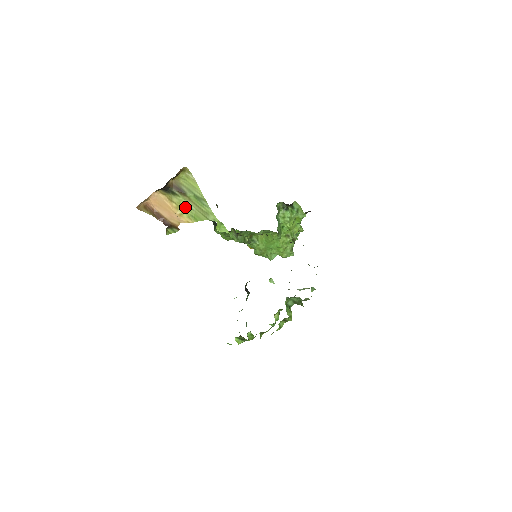
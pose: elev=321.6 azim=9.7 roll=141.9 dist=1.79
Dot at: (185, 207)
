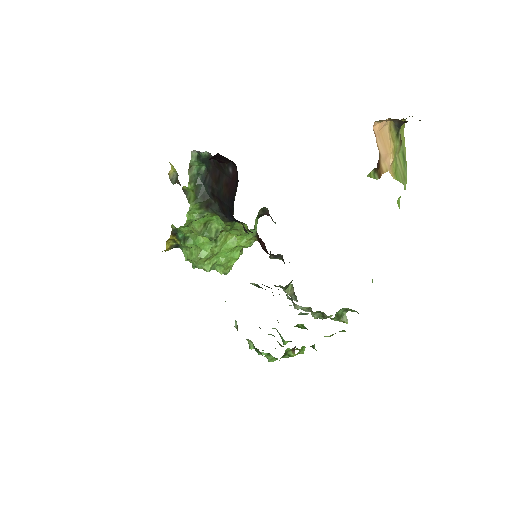
Dot at: (395, 157)
